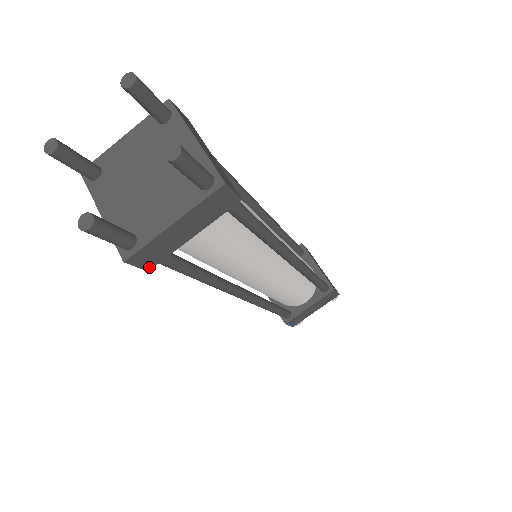
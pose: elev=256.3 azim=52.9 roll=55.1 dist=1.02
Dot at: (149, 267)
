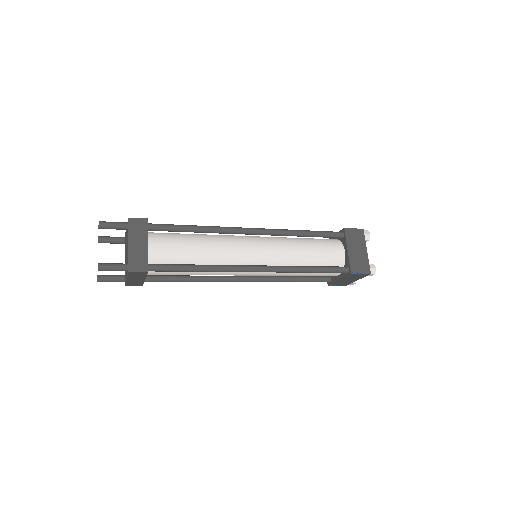
Dot at: (141, 285)
